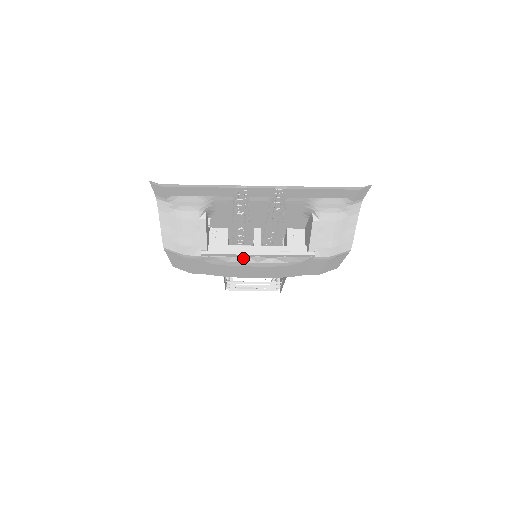
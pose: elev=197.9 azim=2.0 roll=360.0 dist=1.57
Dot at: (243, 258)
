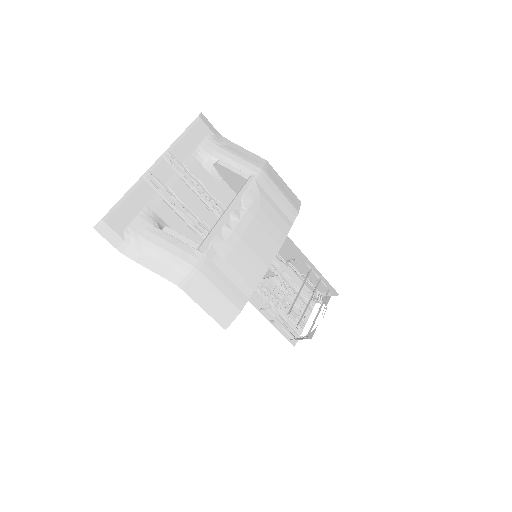
Dot at: (227, 226)
